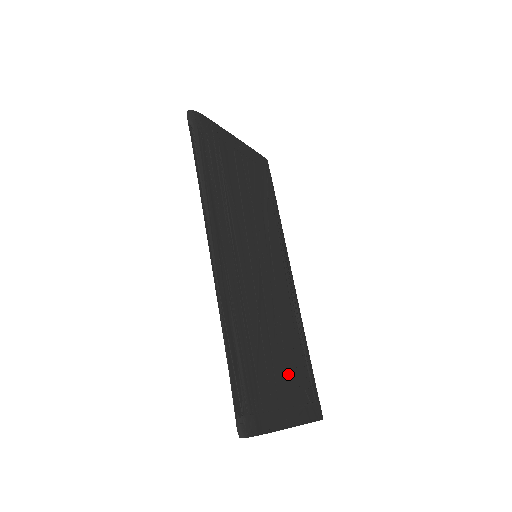
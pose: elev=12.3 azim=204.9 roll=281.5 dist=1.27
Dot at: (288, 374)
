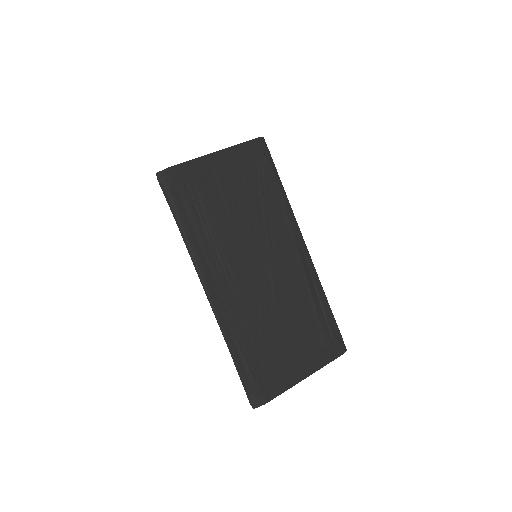
Dot at: (299, 340)
